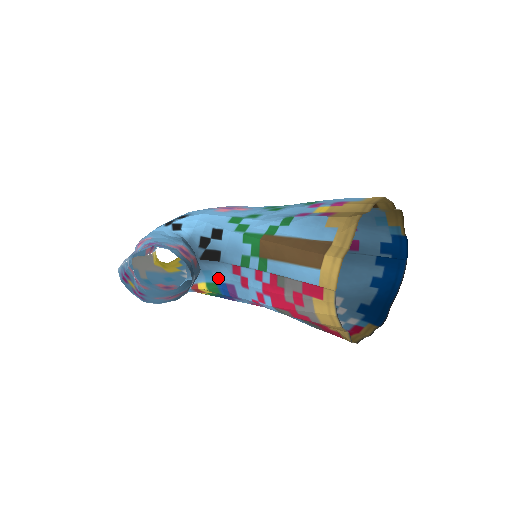
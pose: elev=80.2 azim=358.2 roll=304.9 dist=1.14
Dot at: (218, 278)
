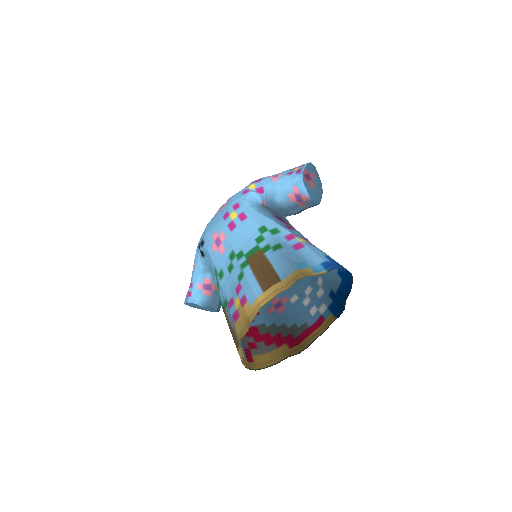
Dot at: occluded
